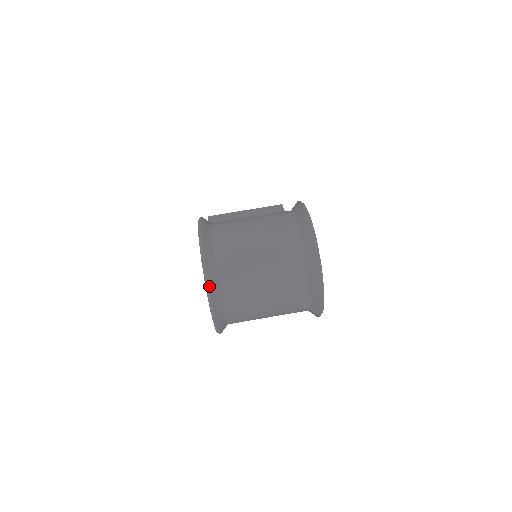
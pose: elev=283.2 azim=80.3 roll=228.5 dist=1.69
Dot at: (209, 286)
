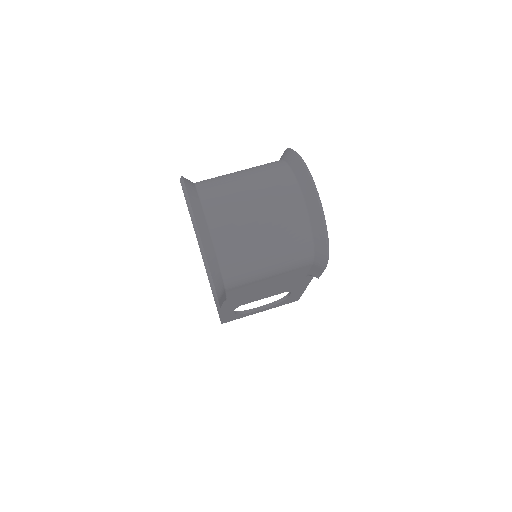
Dot at: (187, 189)
